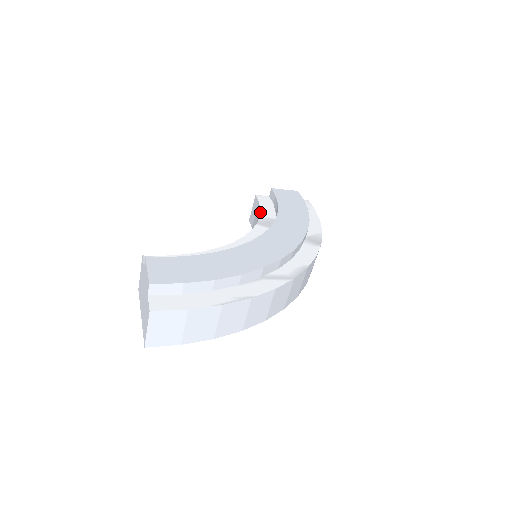
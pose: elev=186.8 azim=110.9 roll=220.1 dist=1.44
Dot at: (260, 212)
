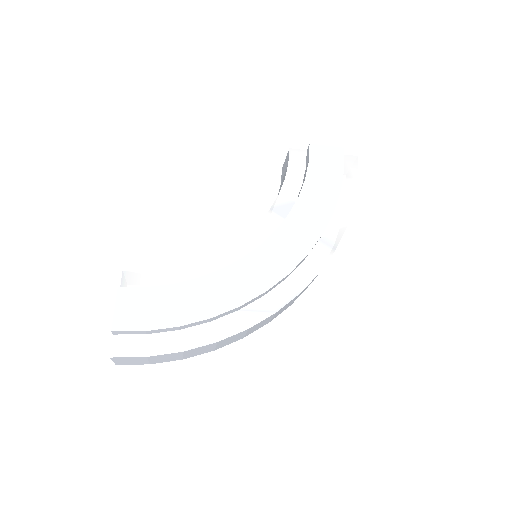
Dot at: (282, 186)
